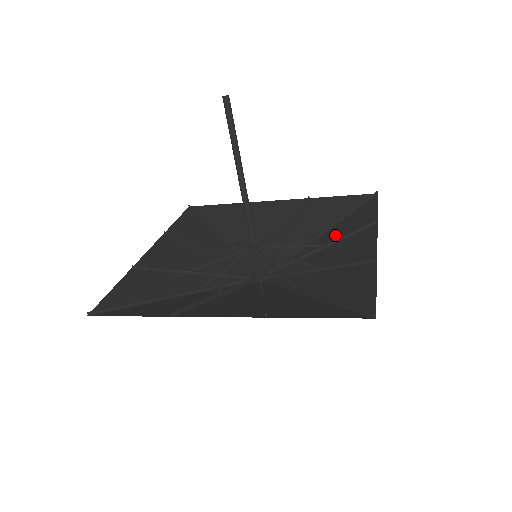
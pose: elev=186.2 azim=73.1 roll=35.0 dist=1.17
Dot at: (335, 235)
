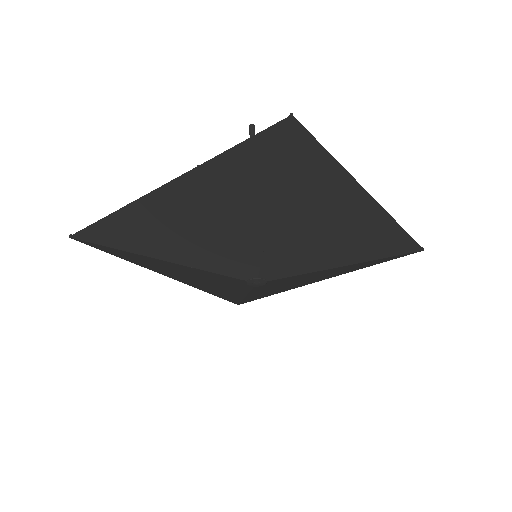
Dot at: (352, 250)
